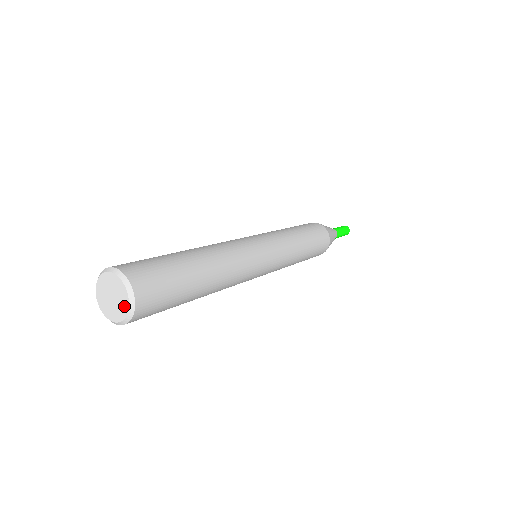
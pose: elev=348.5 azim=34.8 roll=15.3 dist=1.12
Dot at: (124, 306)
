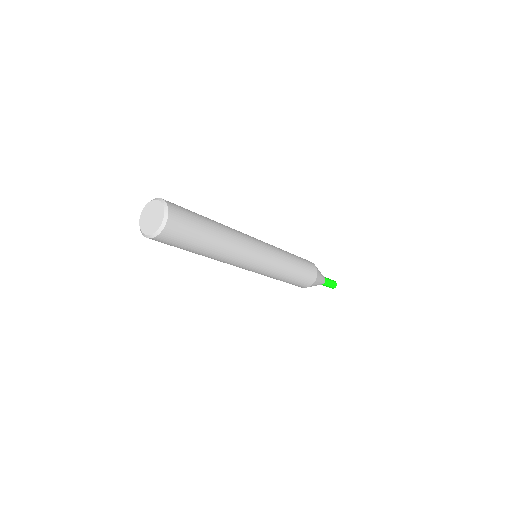
Dot at: (156, 226)
